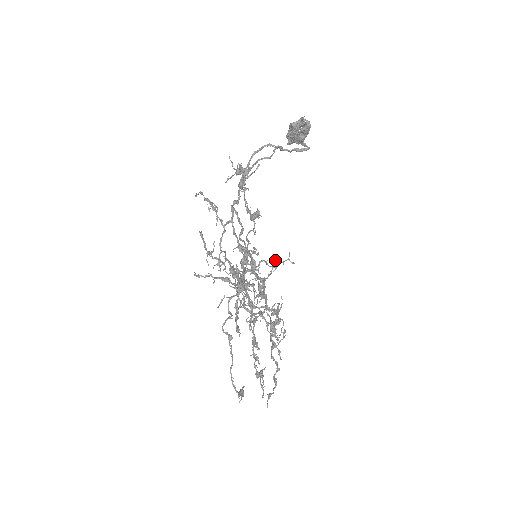
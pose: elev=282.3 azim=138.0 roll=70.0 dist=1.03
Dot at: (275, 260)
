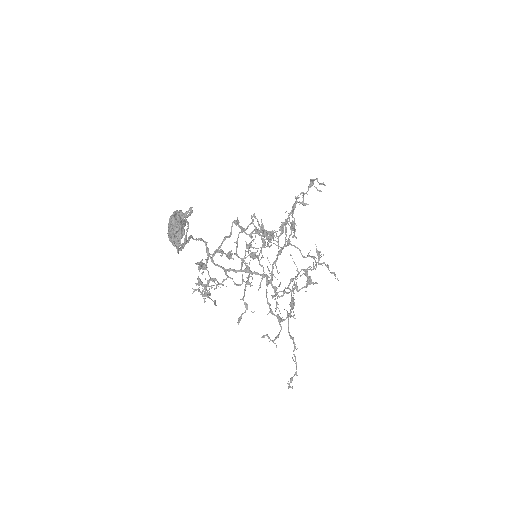
Dot at: (264, 235)
